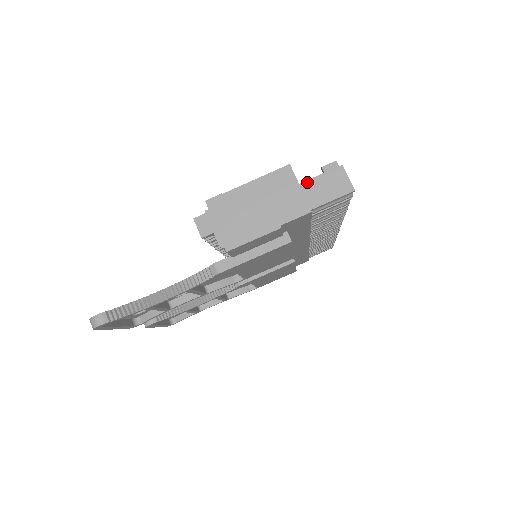
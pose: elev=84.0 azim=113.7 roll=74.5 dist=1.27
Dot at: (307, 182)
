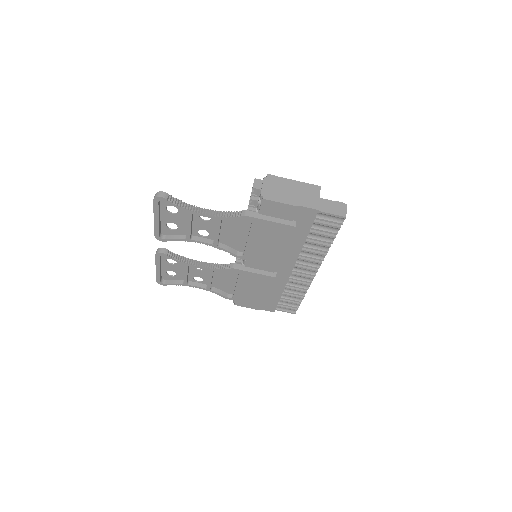
Dot at: (324, 199)
